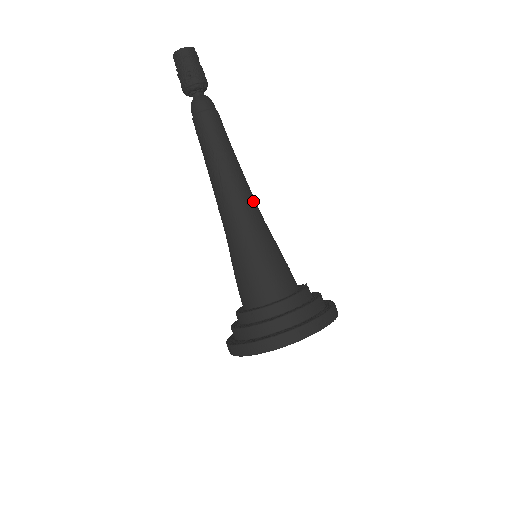
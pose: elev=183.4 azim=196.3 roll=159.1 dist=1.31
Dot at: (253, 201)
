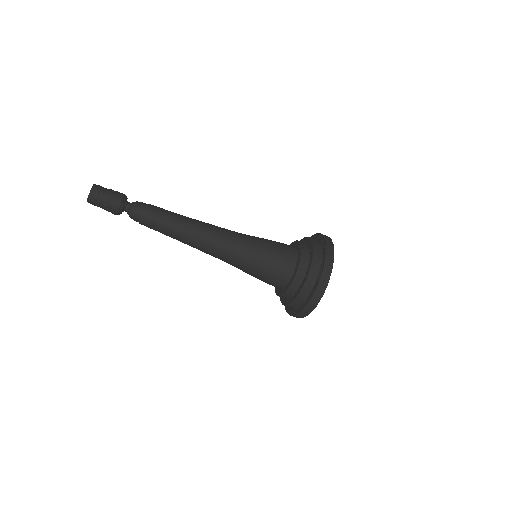
Dot at: (223, 238)
